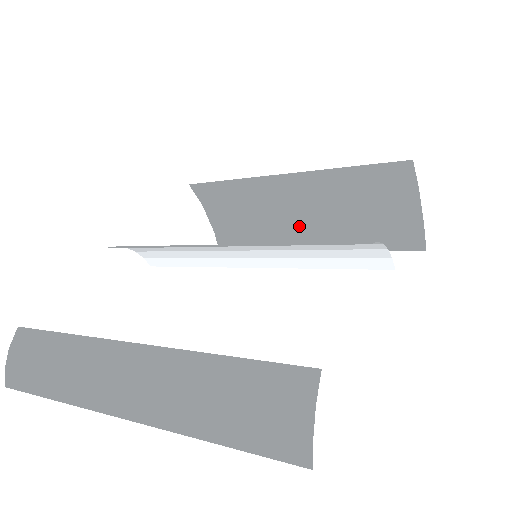
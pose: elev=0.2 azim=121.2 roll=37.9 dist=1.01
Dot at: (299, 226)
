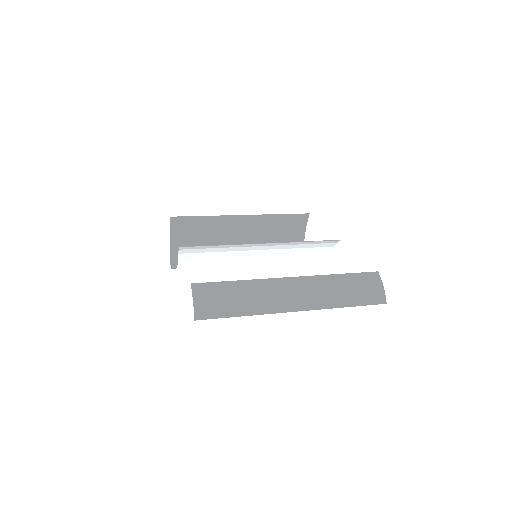
Dot at: occluded
